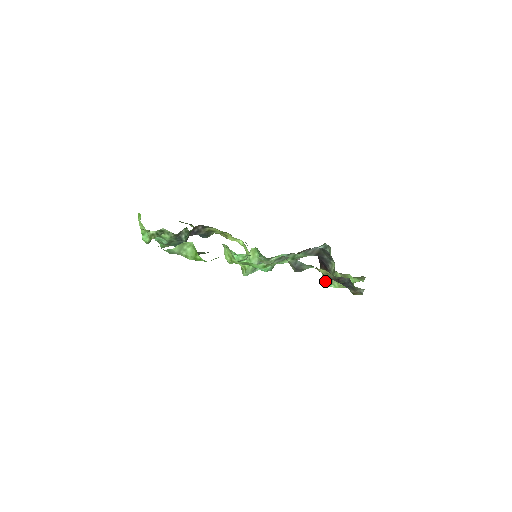
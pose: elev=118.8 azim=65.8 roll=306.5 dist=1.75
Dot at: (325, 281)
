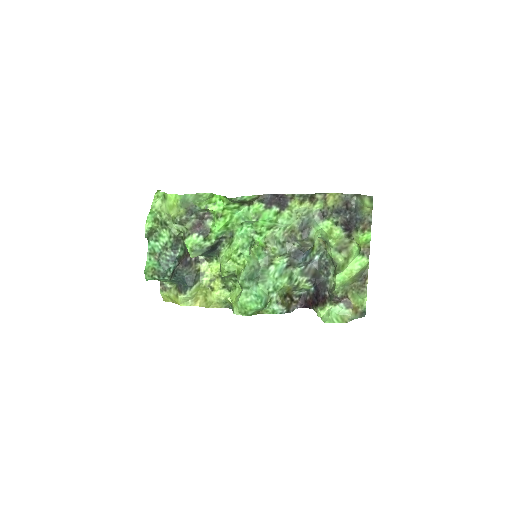
Dot at: (325, 318)
